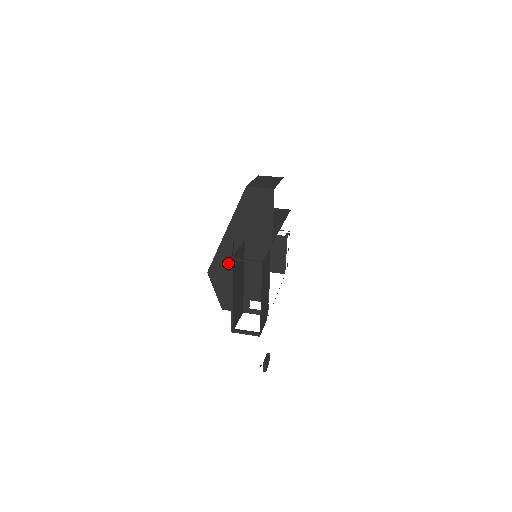
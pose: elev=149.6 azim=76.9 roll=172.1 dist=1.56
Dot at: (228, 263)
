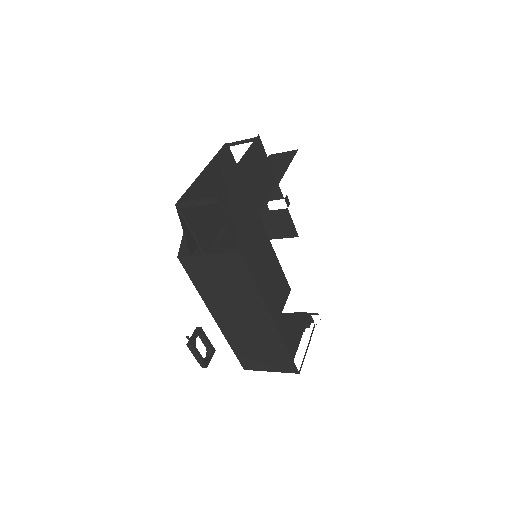
Dot at: occluded
